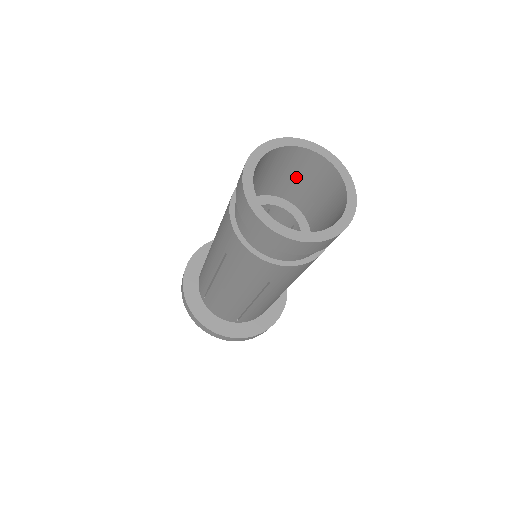
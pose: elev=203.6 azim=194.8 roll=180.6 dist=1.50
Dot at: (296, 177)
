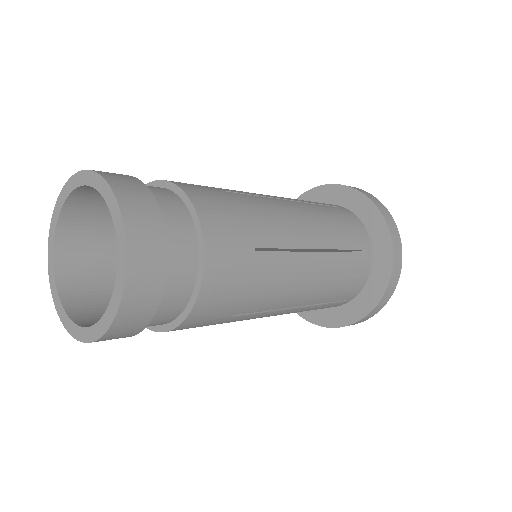
Dot at: occluded
